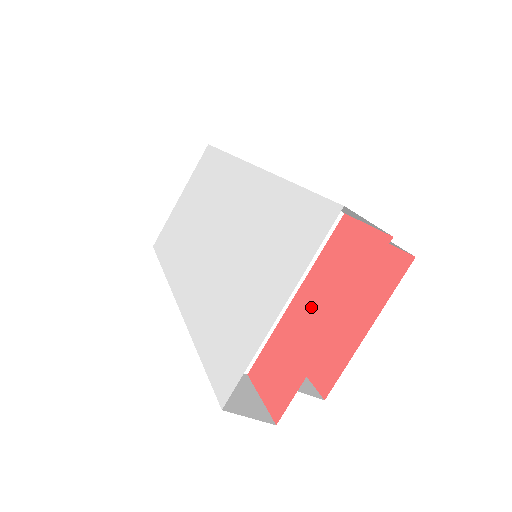
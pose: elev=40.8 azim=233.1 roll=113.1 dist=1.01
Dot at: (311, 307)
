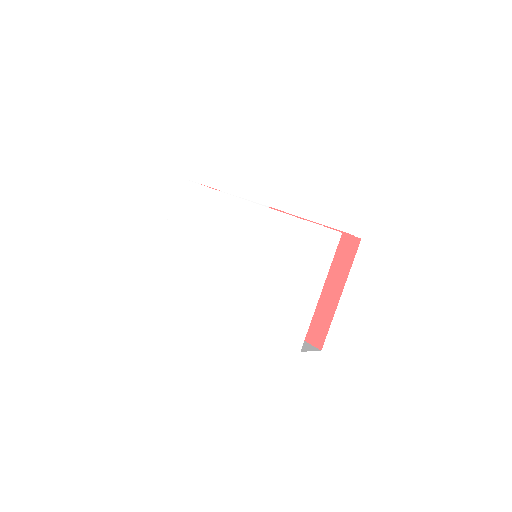
Dot at: occluded
